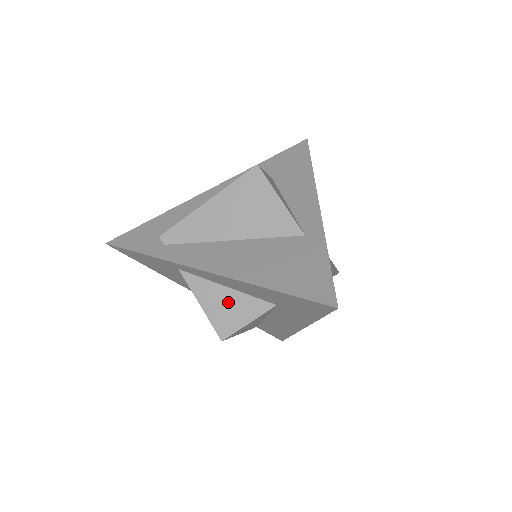
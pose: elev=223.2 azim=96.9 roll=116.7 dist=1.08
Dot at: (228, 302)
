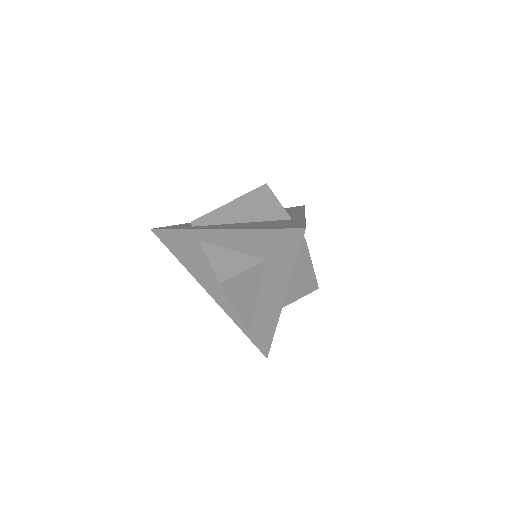
Dot at: (230, 259)
